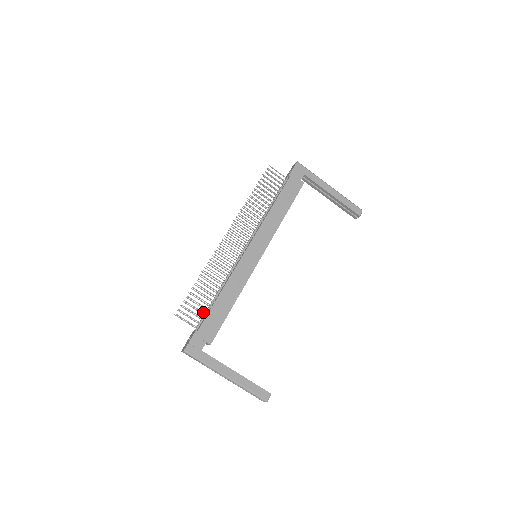
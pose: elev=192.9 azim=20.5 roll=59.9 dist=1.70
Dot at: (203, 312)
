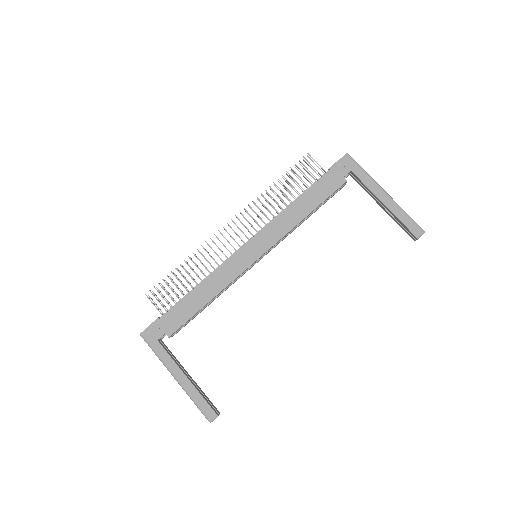
Dot at: (173, 301)
